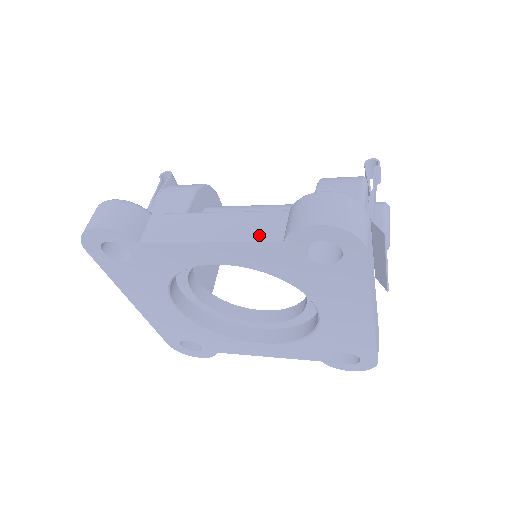
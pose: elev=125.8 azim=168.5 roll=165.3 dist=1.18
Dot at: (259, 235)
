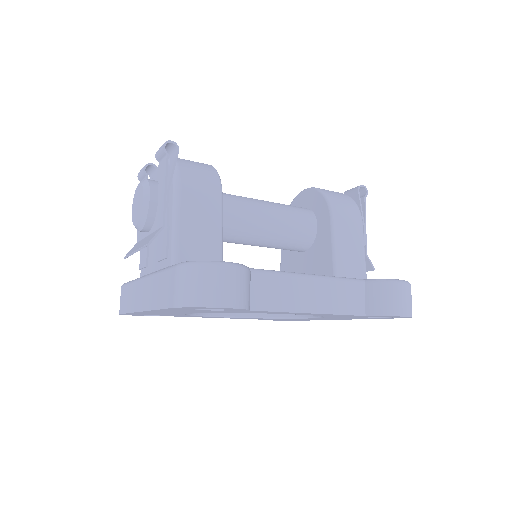
Dot at: (349, 307)
